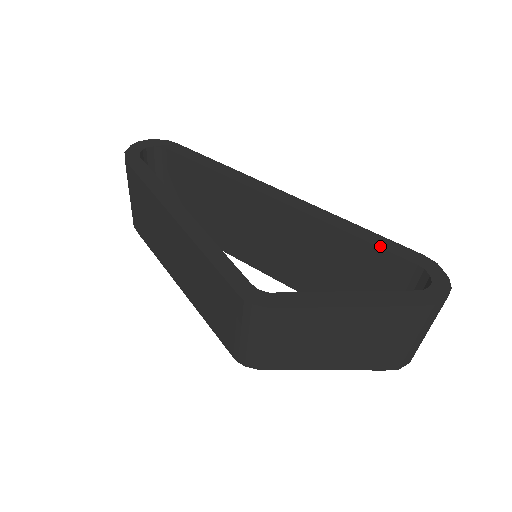
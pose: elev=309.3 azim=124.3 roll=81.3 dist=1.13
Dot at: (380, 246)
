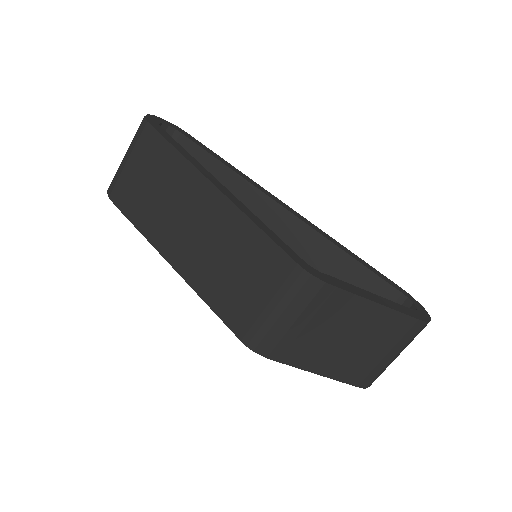
Dot at: (374, 272)
